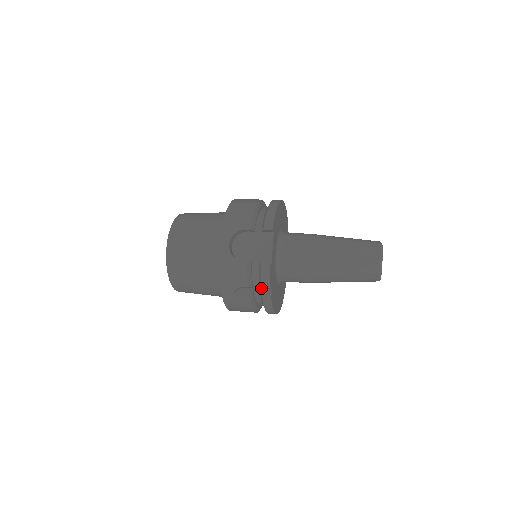
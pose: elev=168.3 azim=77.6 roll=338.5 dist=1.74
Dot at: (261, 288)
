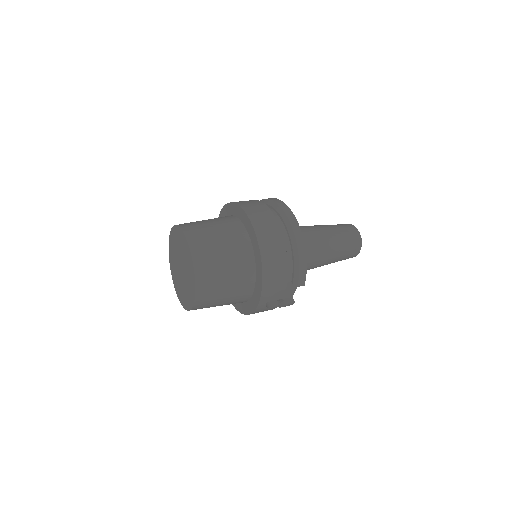
Dot at: occluded
